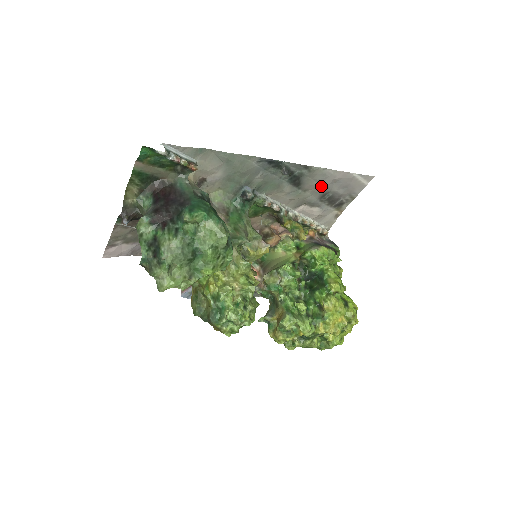
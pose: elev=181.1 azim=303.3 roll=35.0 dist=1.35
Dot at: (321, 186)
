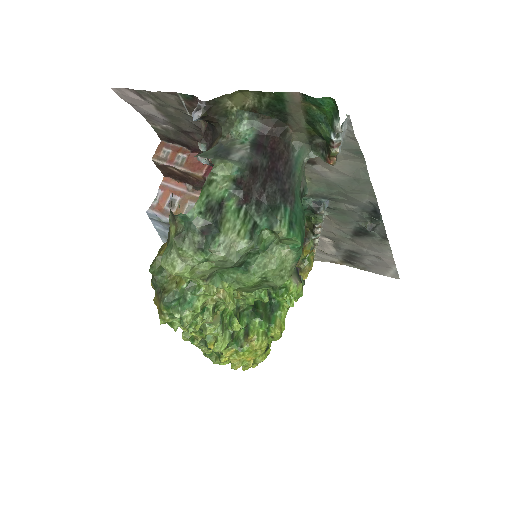
Dot at: (365, 249)
